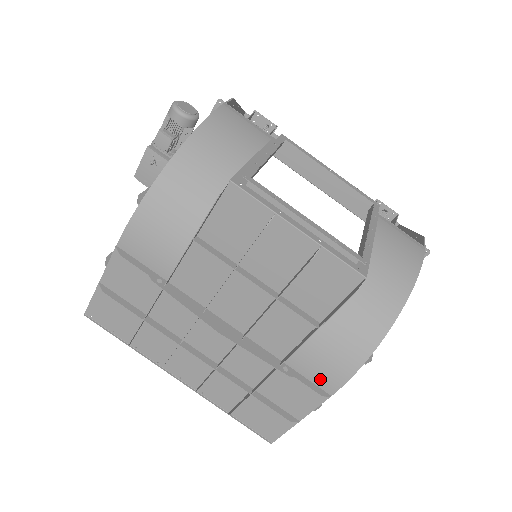
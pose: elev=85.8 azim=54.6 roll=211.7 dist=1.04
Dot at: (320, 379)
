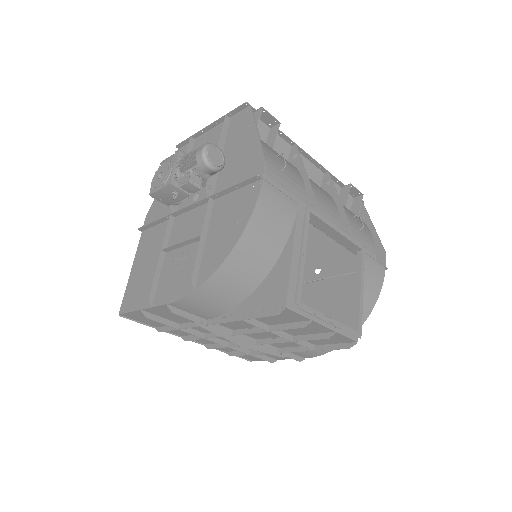
Dot at: (301, 354)
